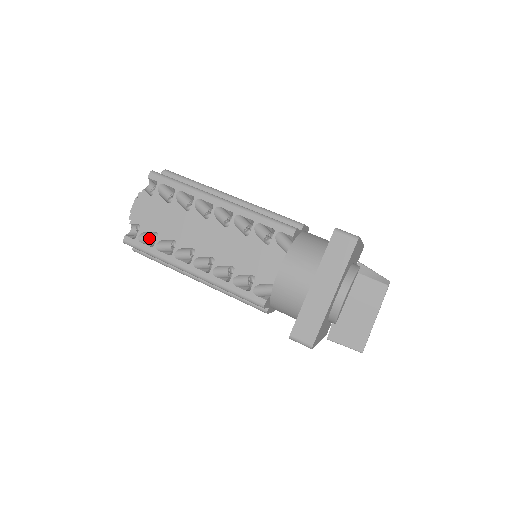
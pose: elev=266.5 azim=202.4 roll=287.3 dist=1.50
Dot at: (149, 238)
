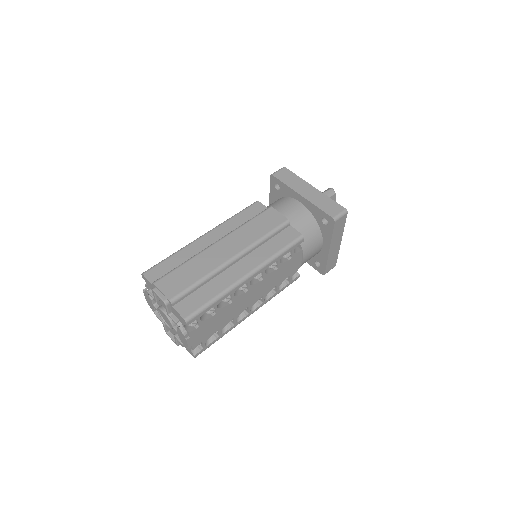
Dot at: occluded
